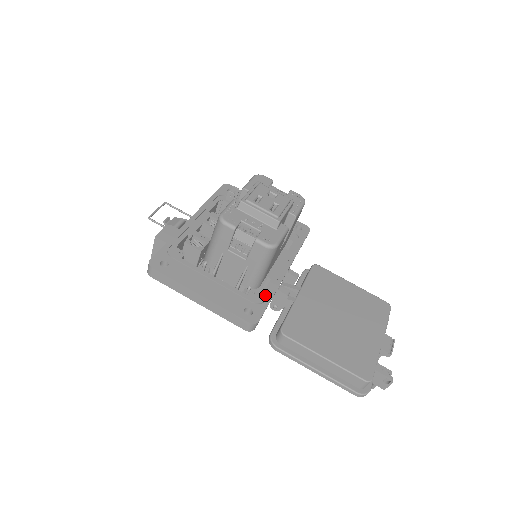
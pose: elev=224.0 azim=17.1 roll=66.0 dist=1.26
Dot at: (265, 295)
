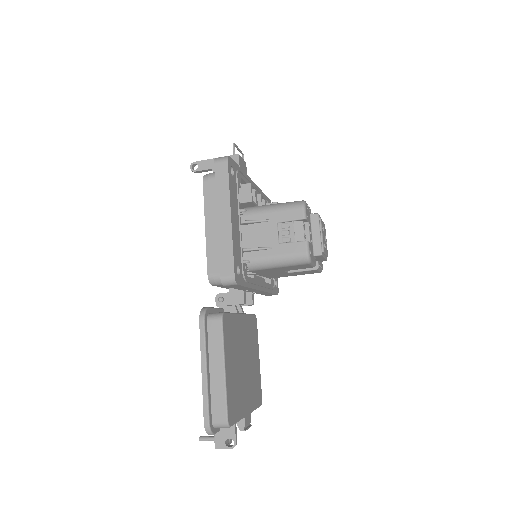
Dot at: (248, 279)
